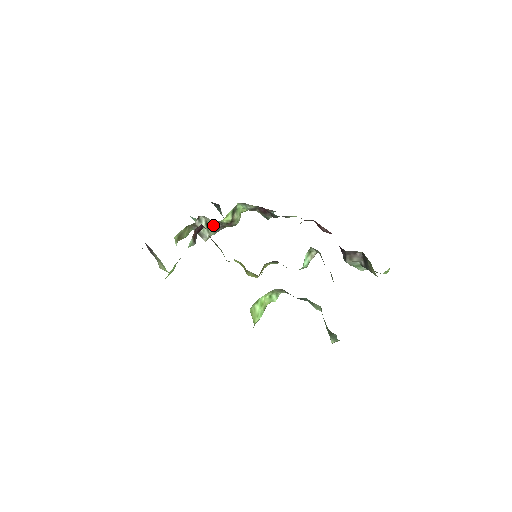
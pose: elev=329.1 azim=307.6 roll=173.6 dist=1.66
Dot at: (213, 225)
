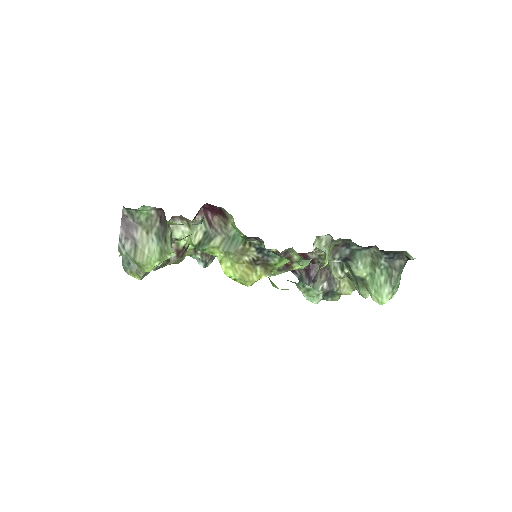
Dot at: occluded
